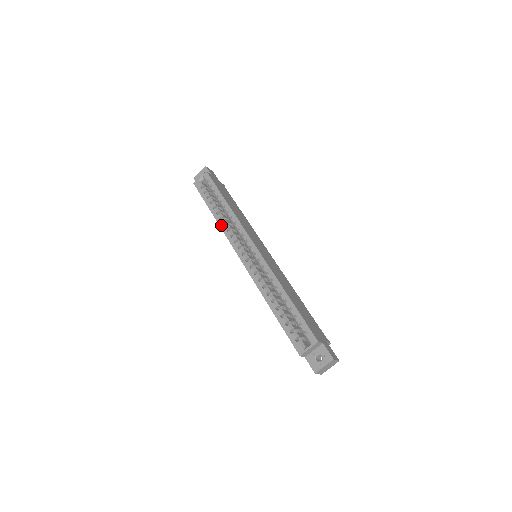
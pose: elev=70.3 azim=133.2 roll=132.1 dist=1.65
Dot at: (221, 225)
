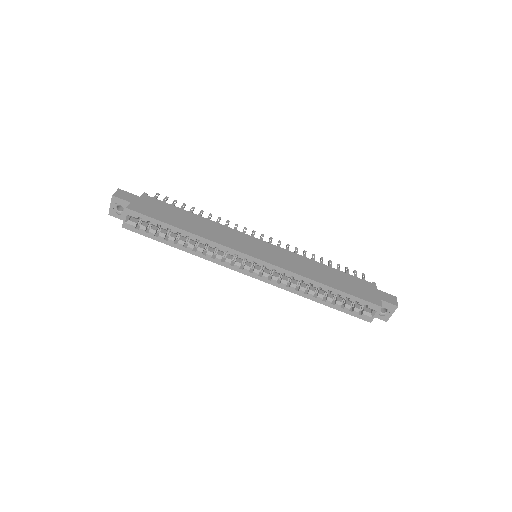
Dot at: (201, 256)
